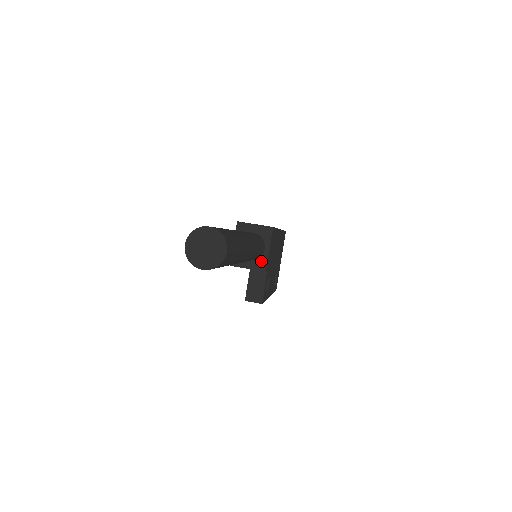
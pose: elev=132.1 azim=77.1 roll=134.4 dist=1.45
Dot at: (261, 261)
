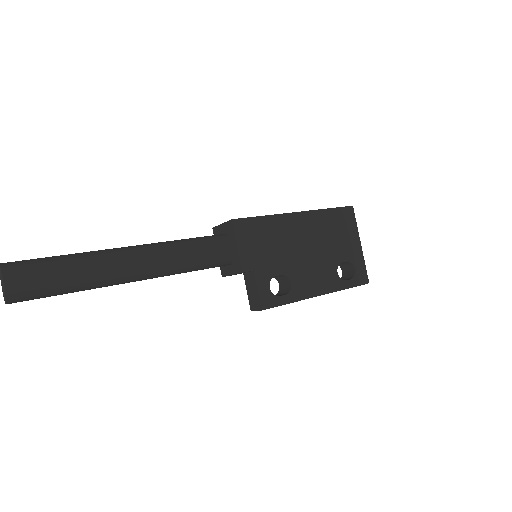
Dot at: (236, 262)
